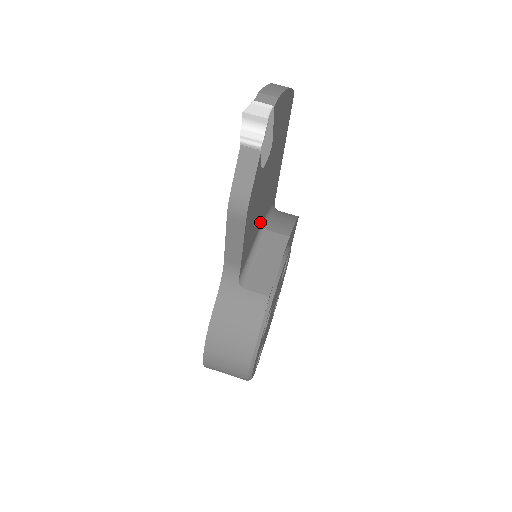
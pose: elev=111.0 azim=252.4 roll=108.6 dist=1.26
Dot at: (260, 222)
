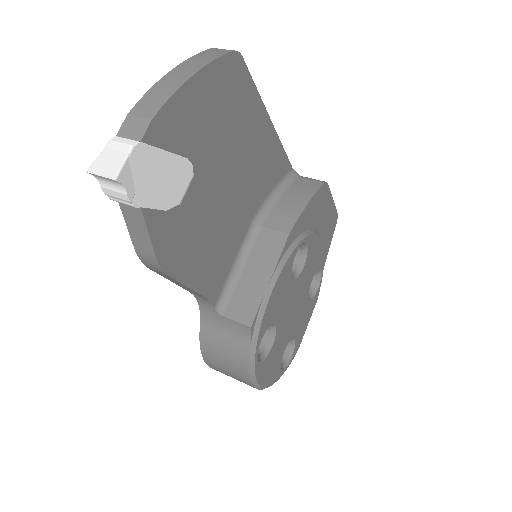
Dot at: (245, 223)
